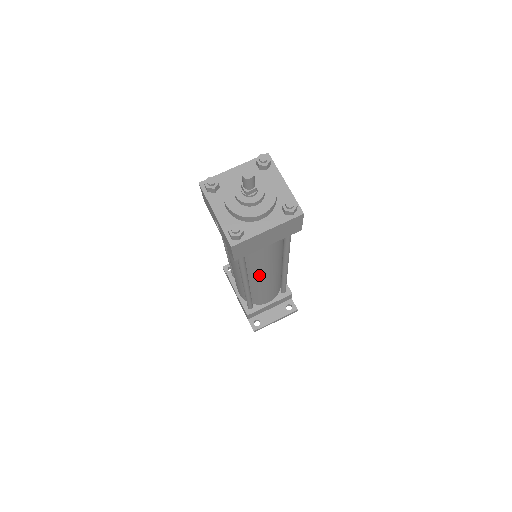
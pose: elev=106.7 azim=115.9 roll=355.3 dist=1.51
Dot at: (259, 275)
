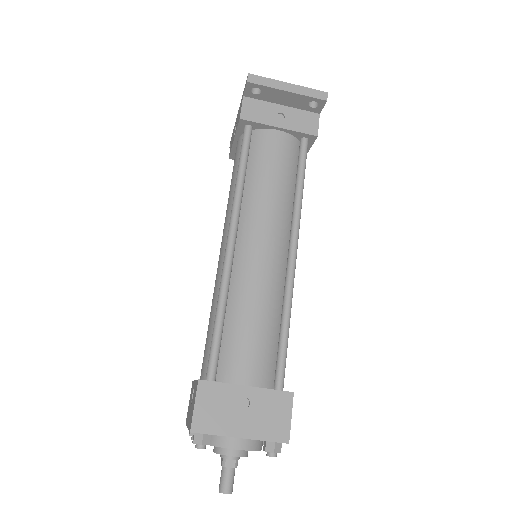
Dot at: occluded
